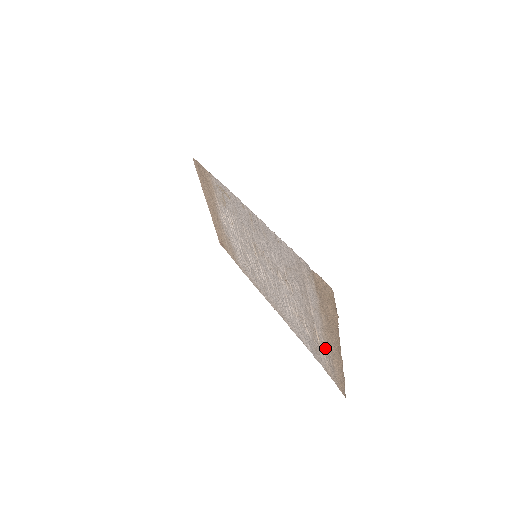
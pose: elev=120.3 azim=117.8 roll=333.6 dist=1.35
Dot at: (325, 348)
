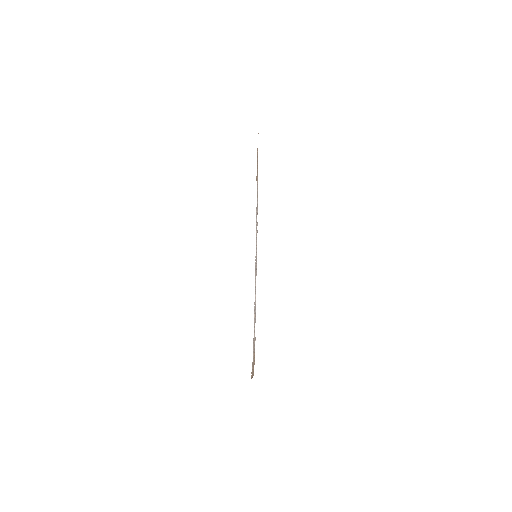
Dot at: occluded
